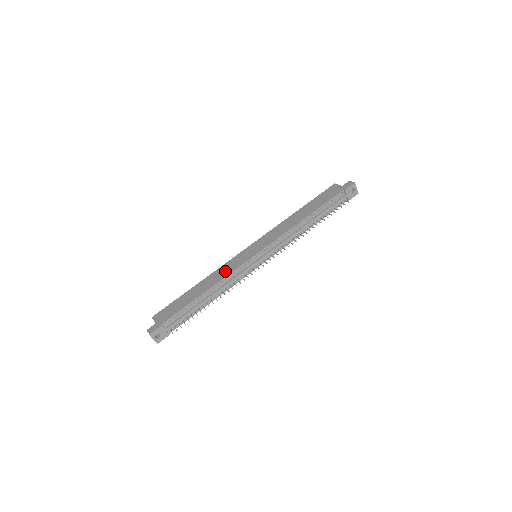
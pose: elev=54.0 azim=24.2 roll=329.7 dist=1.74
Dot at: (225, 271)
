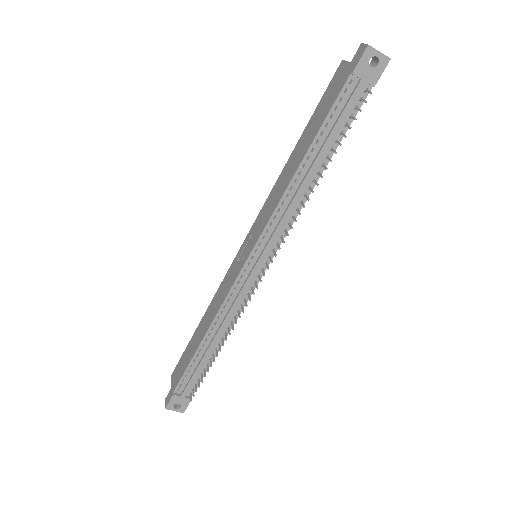
Dot at: (220, 297)
